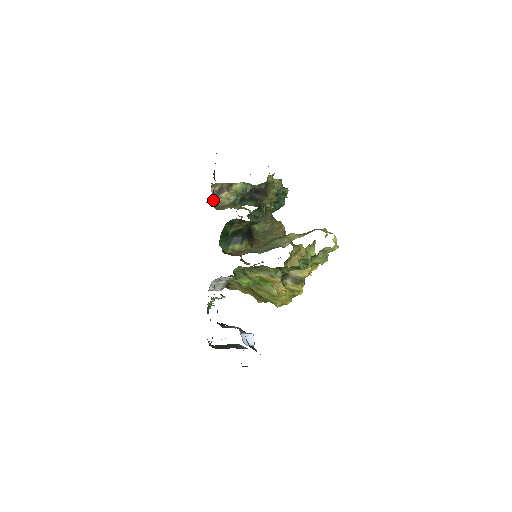
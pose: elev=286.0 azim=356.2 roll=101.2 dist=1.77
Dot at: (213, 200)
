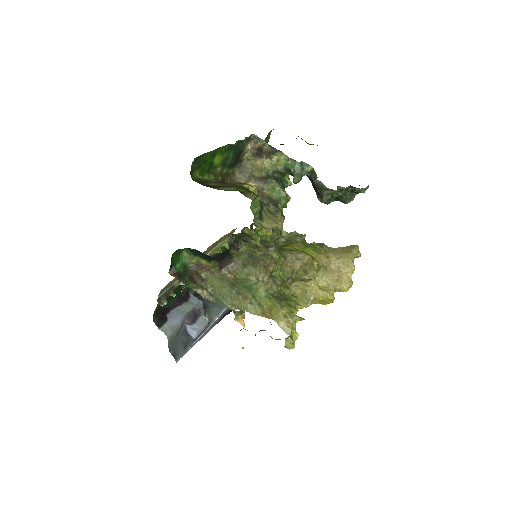
Dot at: (243, 161)
